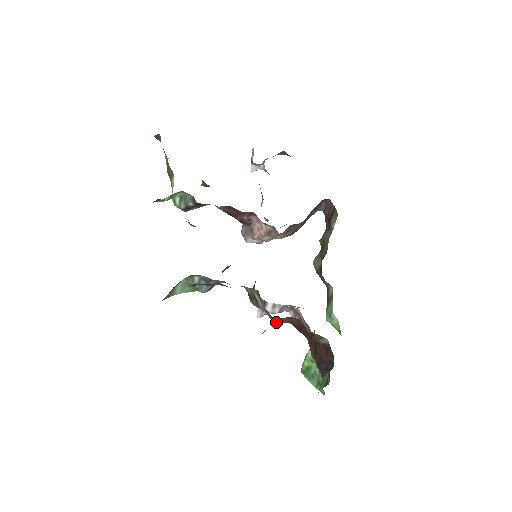
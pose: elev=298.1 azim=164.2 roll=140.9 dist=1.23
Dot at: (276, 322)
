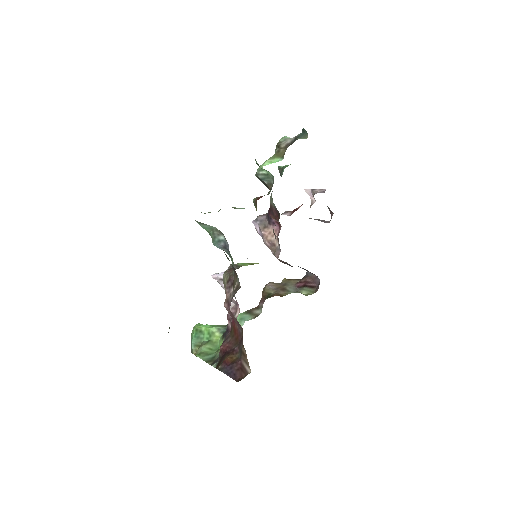
Dot at: (226, 308)
